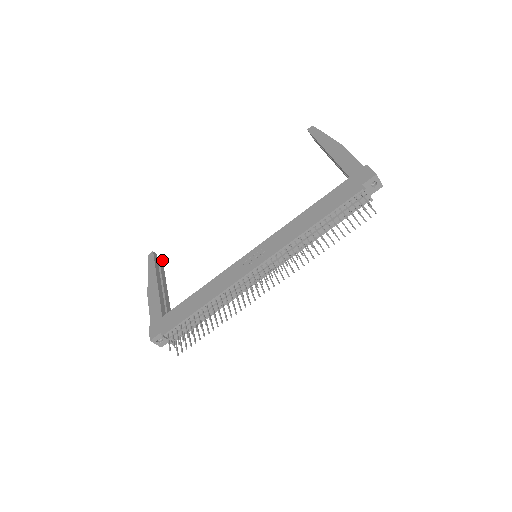
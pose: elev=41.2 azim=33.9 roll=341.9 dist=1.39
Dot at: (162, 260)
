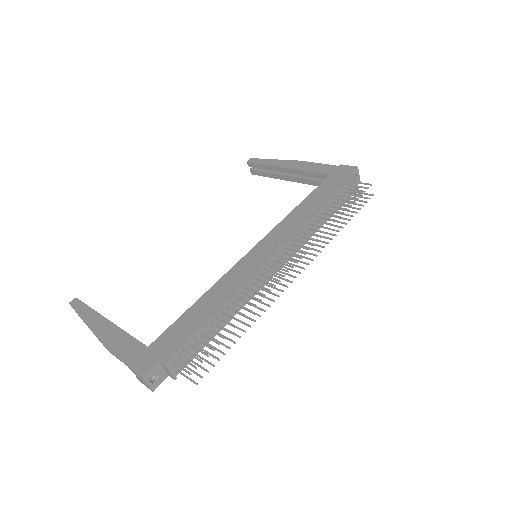
Dot at: occluded
